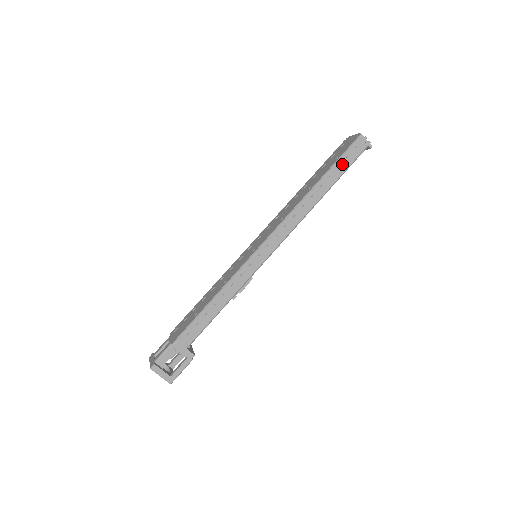
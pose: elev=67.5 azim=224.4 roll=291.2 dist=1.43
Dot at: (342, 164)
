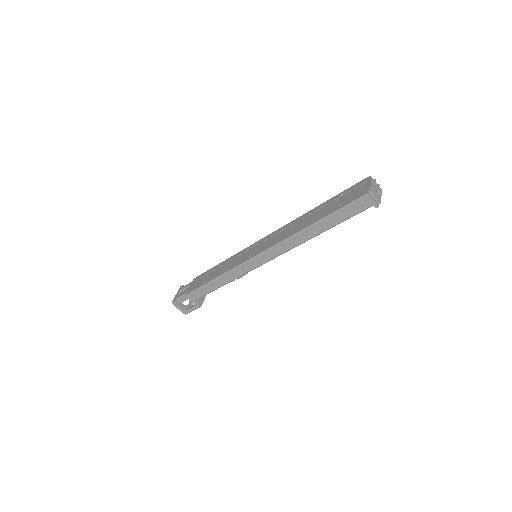
Dot at: (340, 215)
